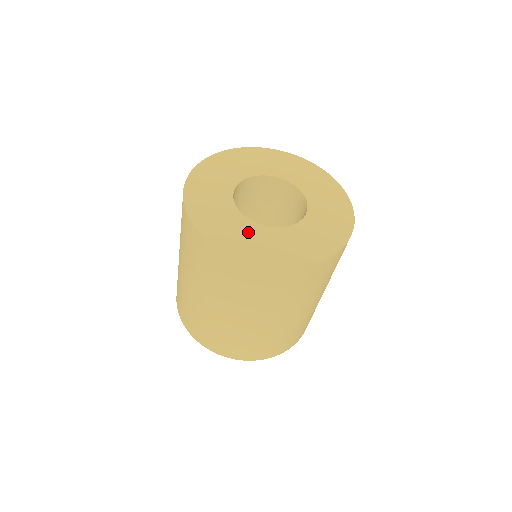
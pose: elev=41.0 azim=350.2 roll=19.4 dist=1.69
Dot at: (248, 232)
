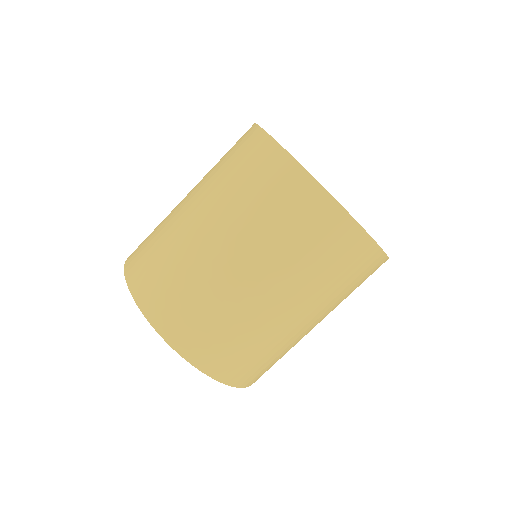
Dot at: occluded
